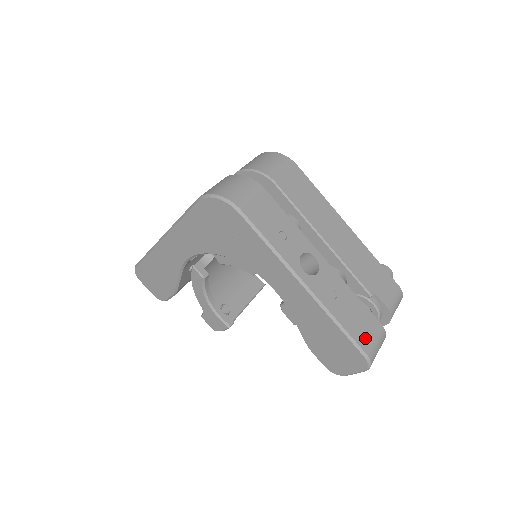
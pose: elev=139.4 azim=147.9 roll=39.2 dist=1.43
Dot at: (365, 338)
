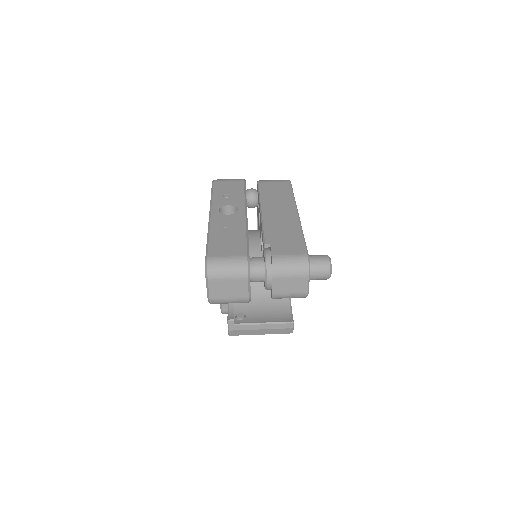
Dot at: (219, 251)
